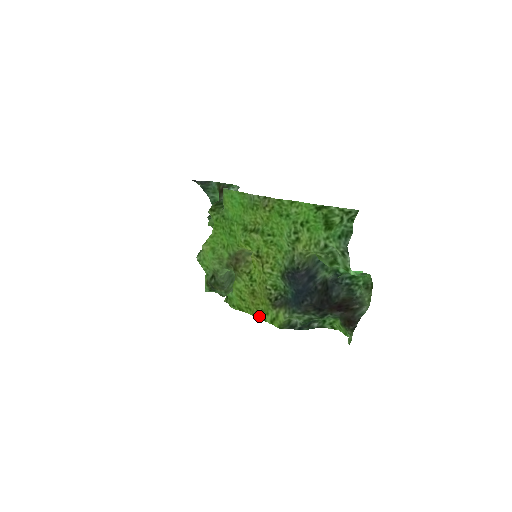
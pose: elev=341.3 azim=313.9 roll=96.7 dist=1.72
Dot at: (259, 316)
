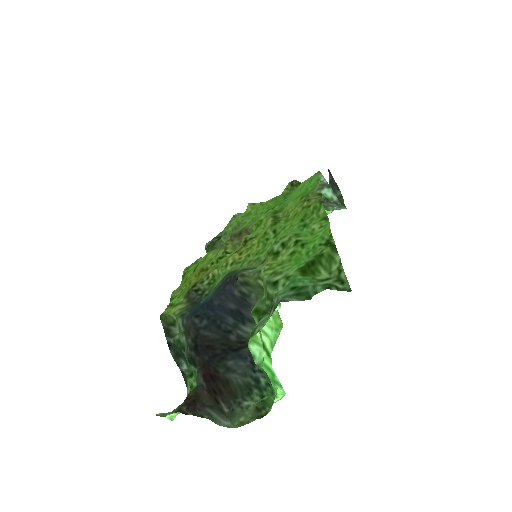
Dot at: (176, 292)
